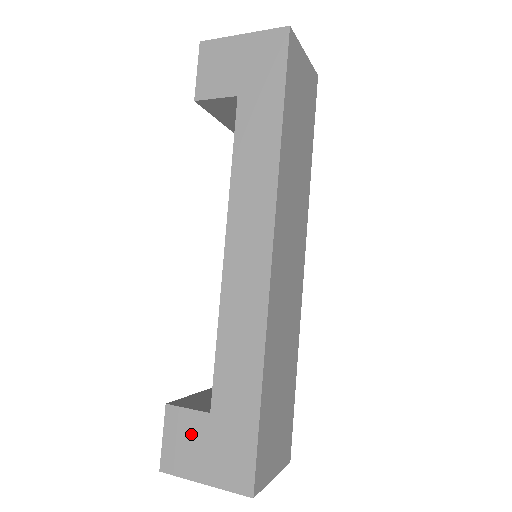
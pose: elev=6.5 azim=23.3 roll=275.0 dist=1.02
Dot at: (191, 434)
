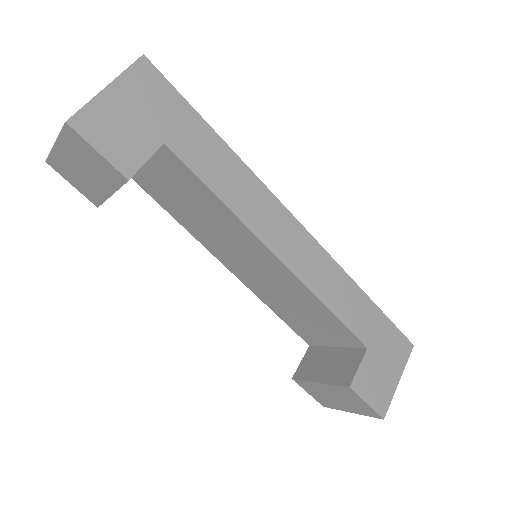
Dot at: (373, 374)
